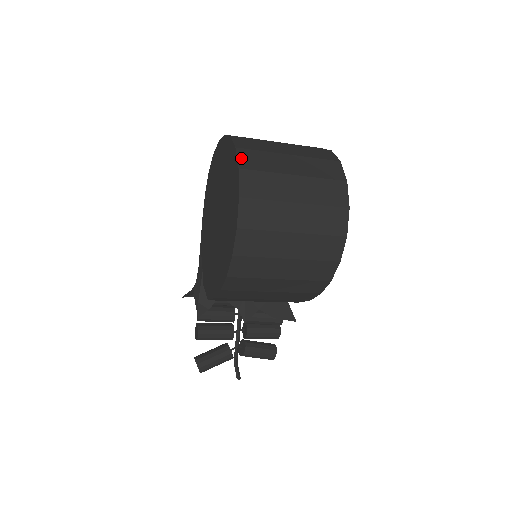
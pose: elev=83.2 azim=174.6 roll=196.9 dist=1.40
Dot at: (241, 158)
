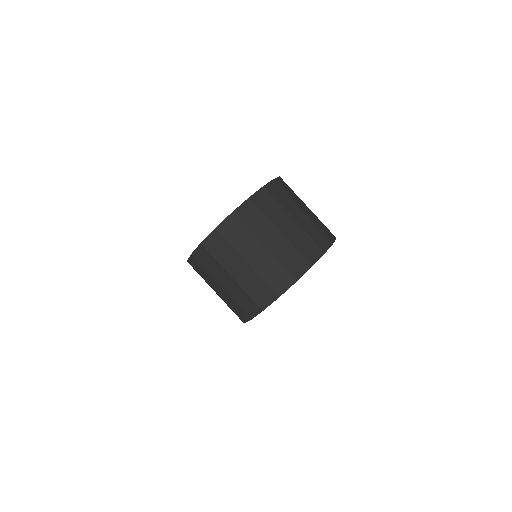
Dot at: (226, 222)
